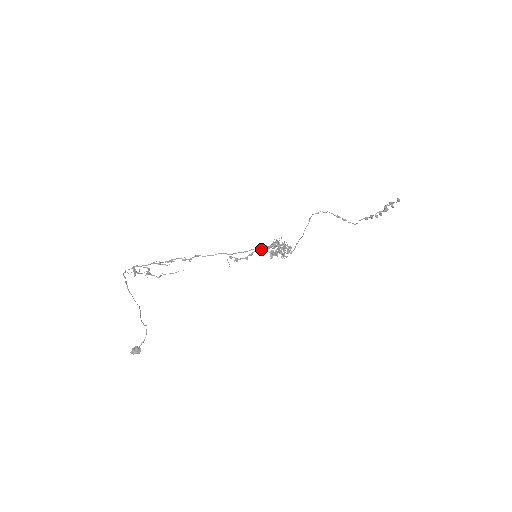
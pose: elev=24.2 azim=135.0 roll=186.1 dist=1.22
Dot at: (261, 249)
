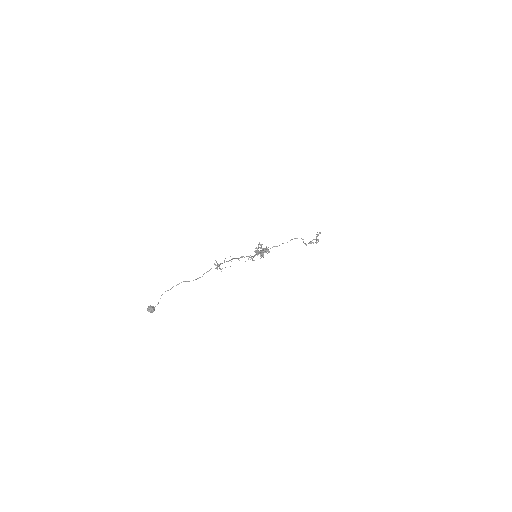
Dot at: (261, 253)
